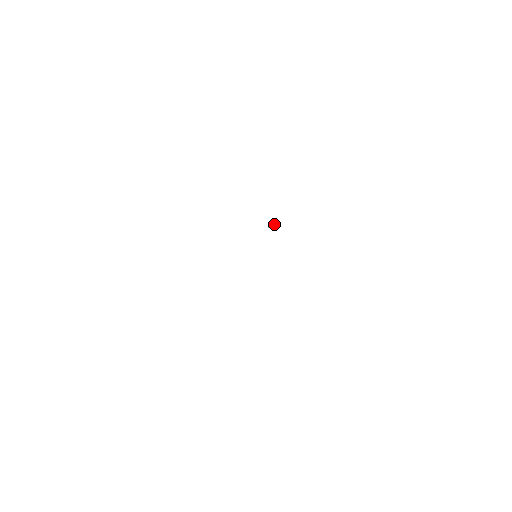
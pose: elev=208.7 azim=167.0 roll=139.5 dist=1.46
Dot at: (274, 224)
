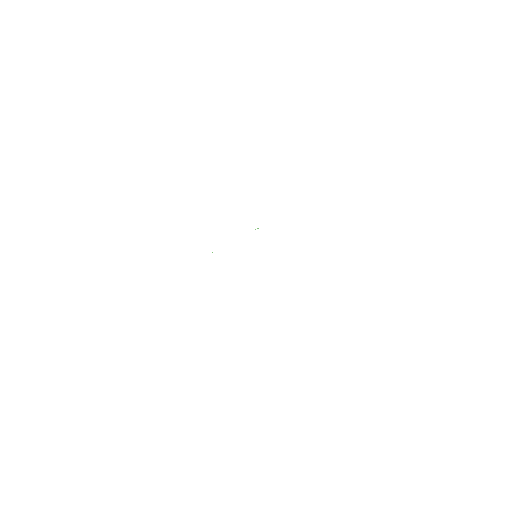
Dot at: occluded
